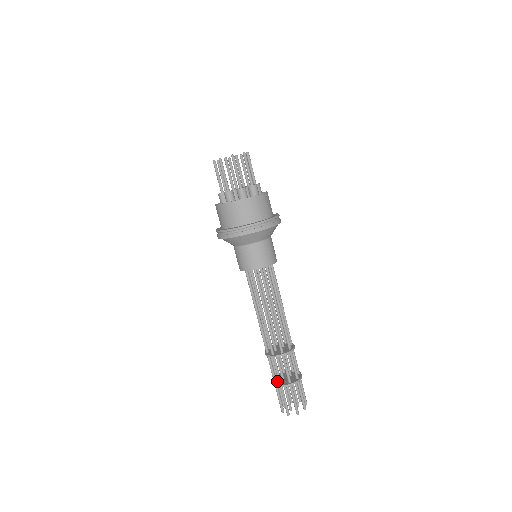
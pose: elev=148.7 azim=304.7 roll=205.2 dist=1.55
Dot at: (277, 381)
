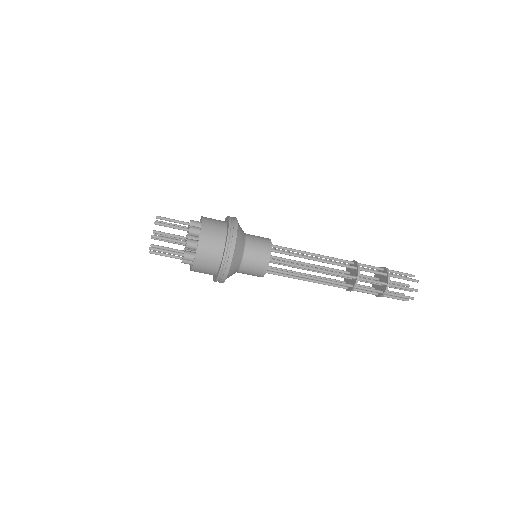
Dot at: (382, 289)
